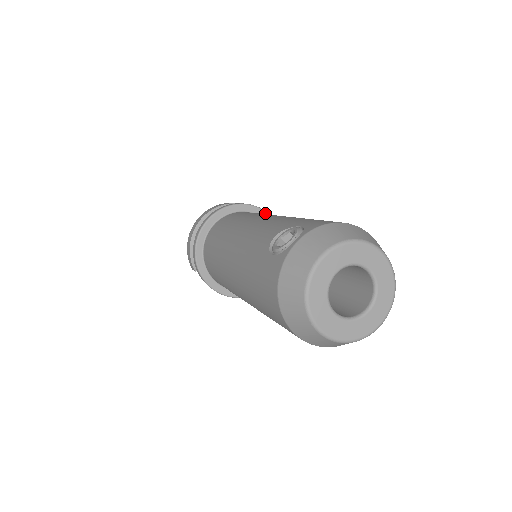
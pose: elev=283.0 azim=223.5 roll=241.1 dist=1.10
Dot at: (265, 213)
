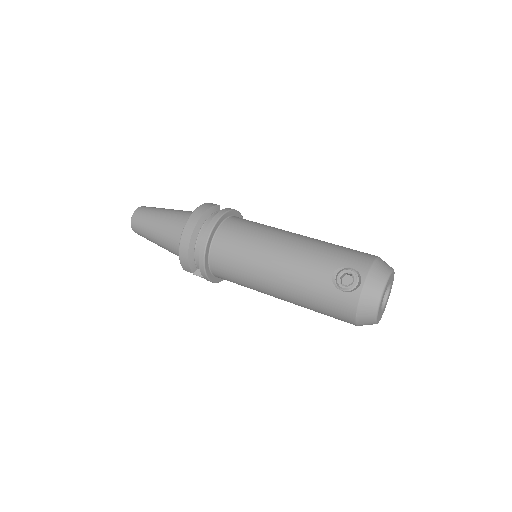
Dot at: (235, 211)
